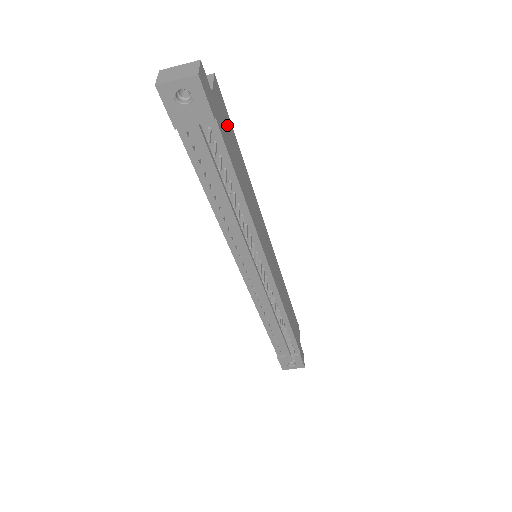
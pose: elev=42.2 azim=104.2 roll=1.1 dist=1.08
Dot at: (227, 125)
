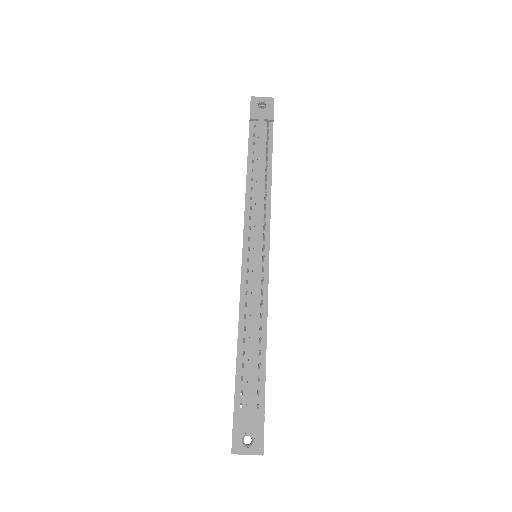
Dot at: occluded
